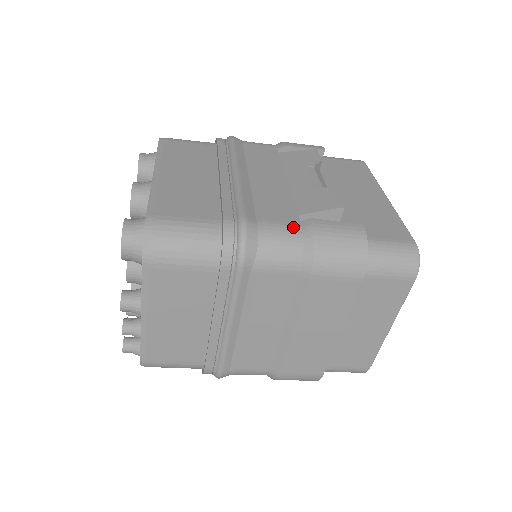
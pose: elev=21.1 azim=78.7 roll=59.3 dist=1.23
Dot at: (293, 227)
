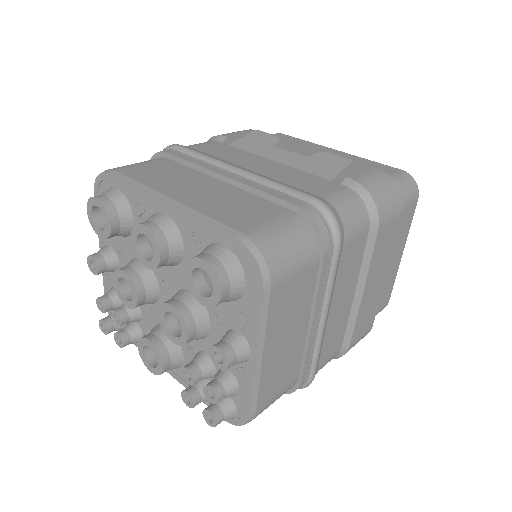
Dot at: (344, 190)
